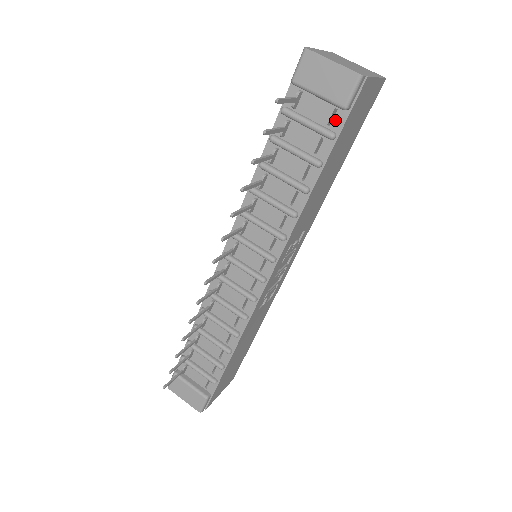
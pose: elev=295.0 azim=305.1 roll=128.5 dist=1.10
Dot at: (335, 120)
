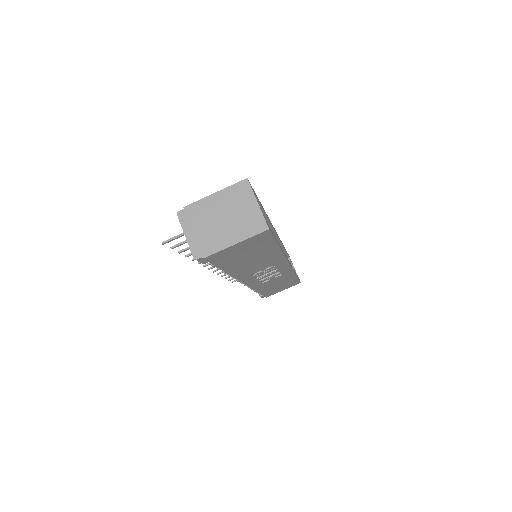
Dot at: occluded
